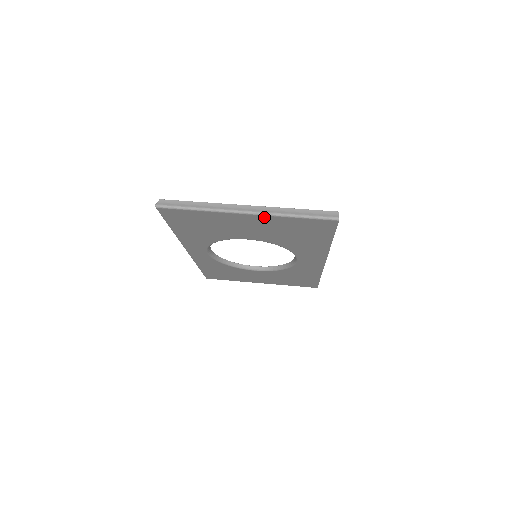
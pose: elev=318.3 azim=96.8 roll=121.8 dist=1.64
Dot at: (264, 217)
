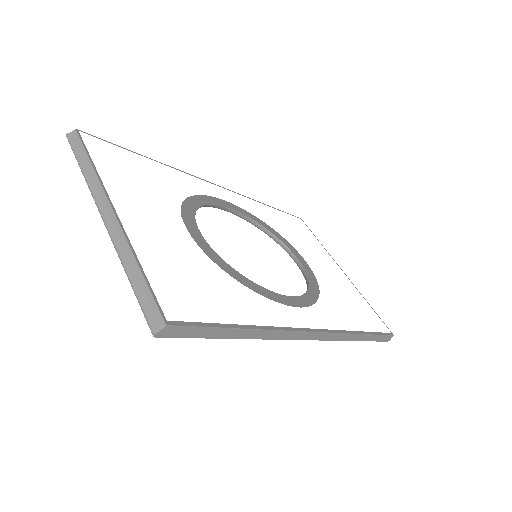
Dot at: occluded
